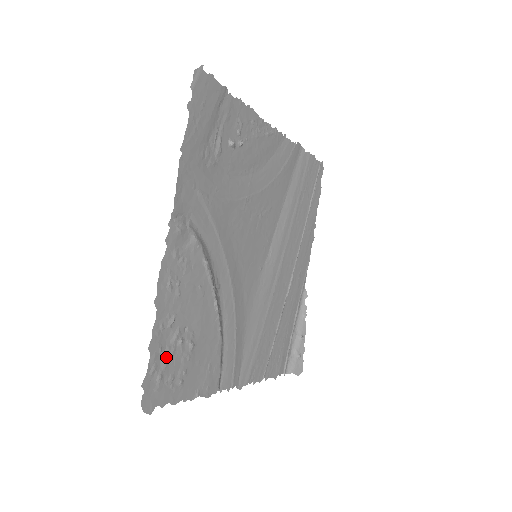
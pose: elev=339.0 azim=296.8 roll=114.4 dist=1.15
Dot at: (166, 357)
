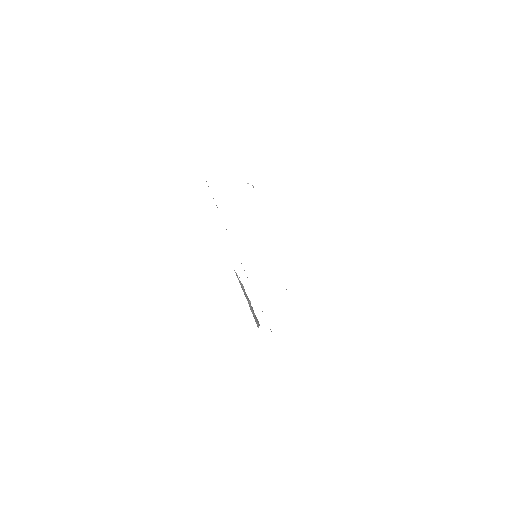
Dot at: occluded
